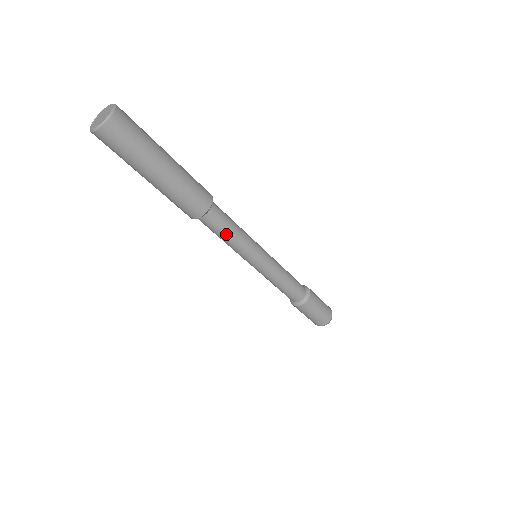
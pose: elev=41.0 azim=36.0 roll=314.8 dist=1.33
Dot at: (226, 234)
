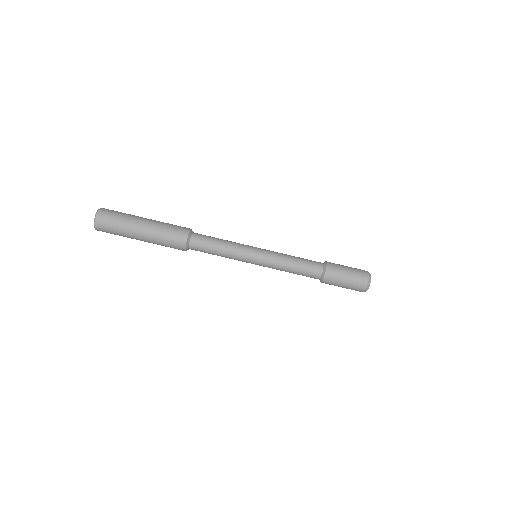
Dot at: (214, 247)
